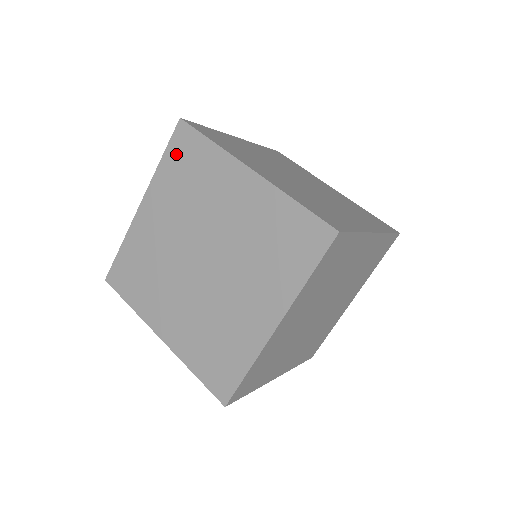
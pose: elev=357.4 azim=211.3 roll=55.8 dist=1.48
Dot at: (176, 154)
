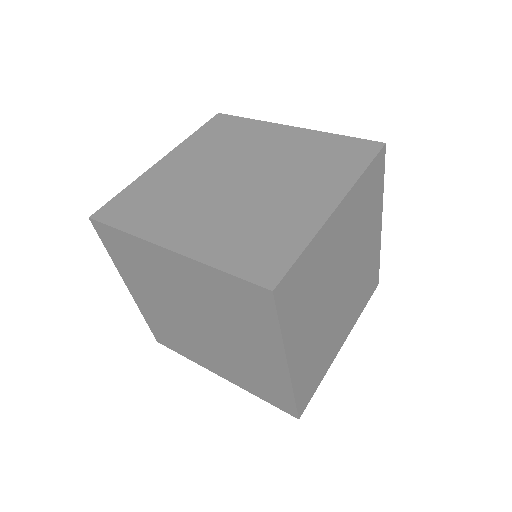
Dot at: (240, 290)
